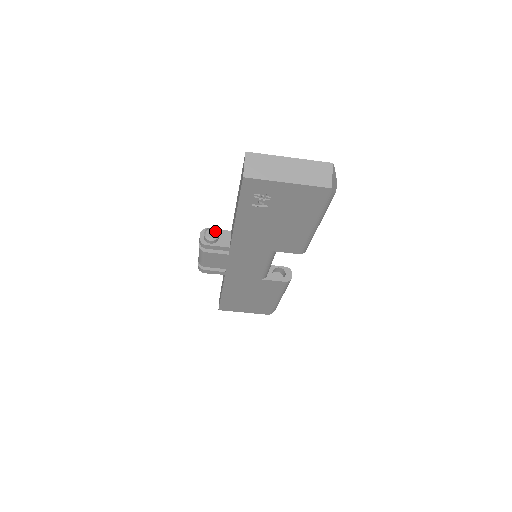
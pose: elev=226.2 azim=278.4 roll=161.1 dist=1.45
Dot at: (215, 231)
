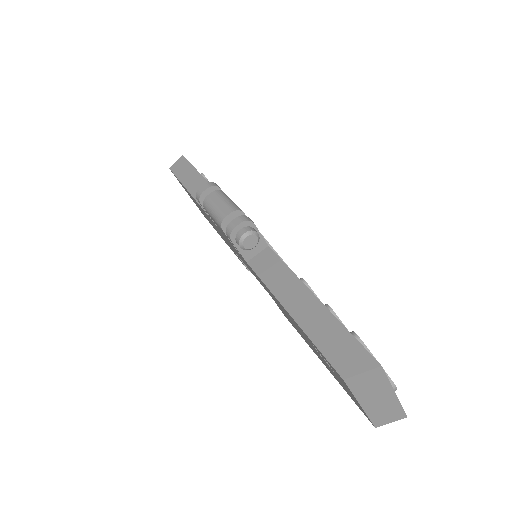
Dot at: (256, 242)
